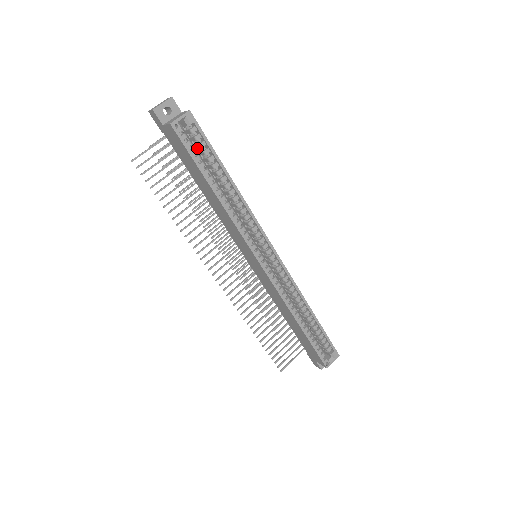
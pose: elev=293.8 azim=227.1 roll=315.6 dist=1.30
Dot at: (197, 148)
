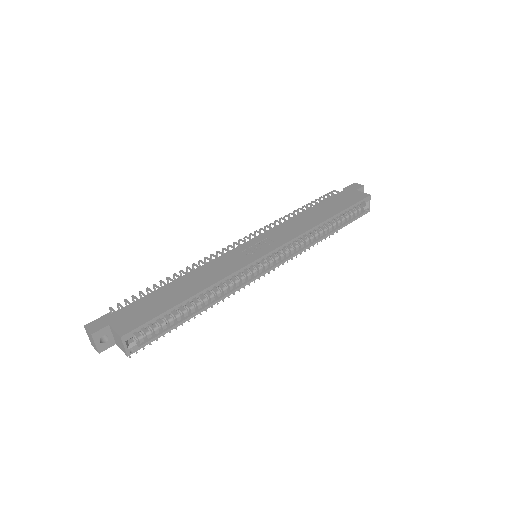
Dot at: occluded
